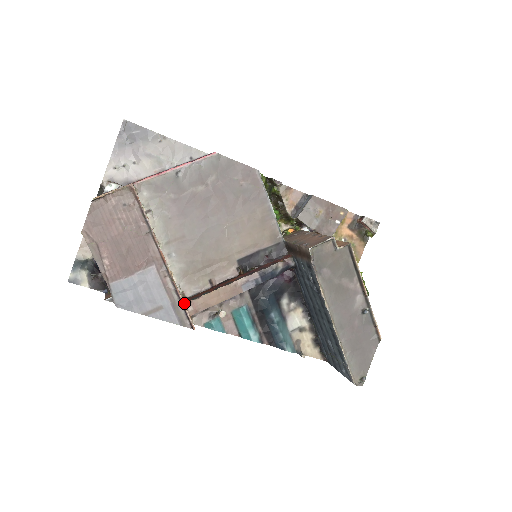
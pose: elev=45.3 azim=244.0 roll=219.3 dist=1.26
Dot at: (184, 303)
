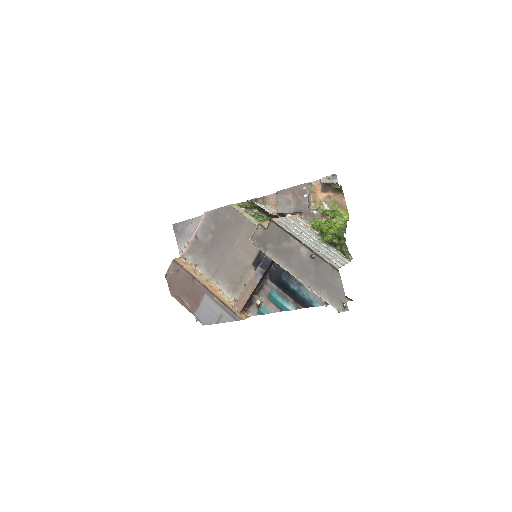
Dot at: (232, 307)
